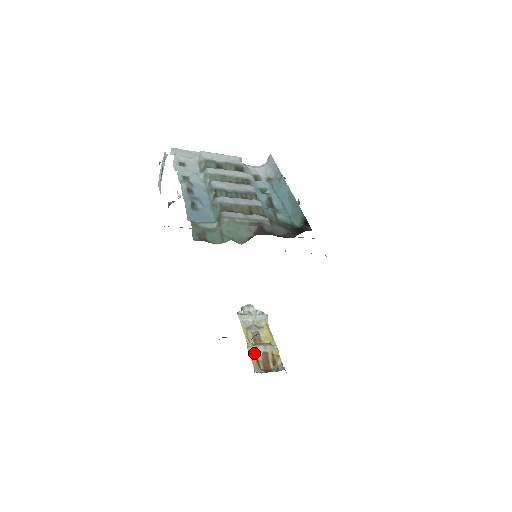
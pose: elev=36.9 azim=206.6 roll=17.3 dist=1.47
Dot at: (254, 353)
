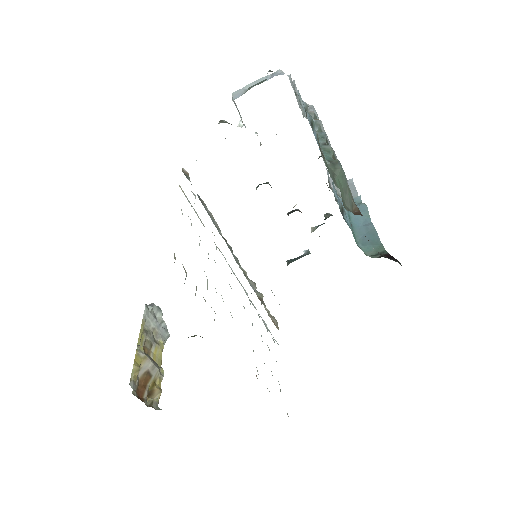
Dot at: (140, 362)
